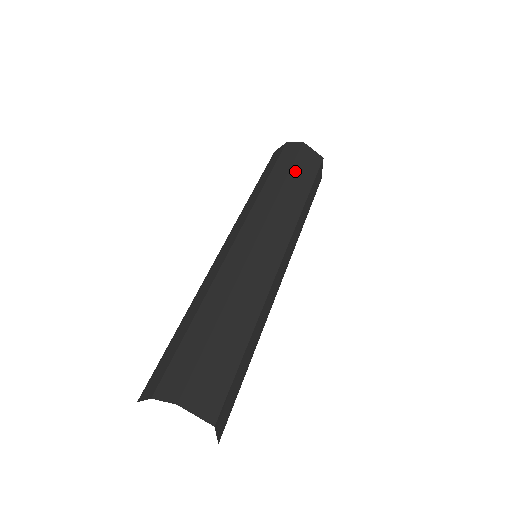
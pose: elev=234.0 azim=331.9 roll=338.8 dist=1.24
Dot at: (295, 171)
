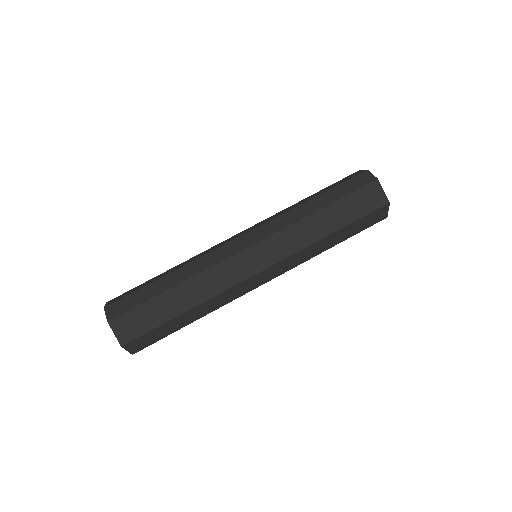
Dot at: (339, 205)
